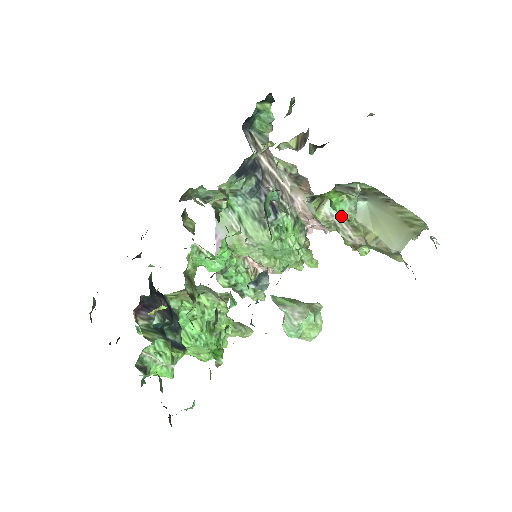
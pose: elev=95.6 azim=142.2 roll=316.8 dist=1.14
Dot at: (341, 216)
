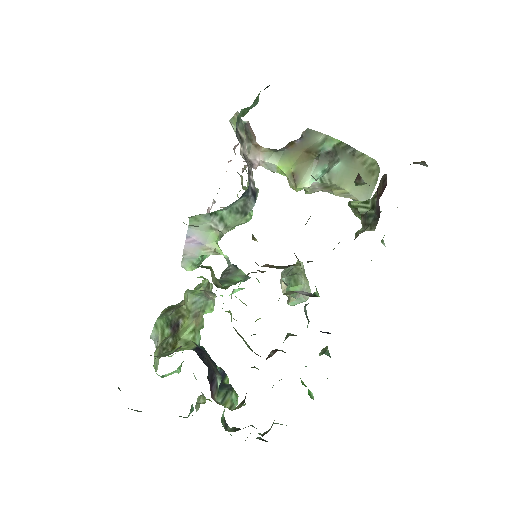
Dot at: occluded
